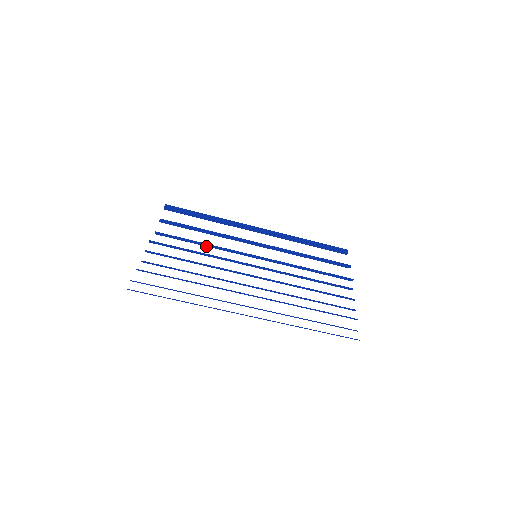
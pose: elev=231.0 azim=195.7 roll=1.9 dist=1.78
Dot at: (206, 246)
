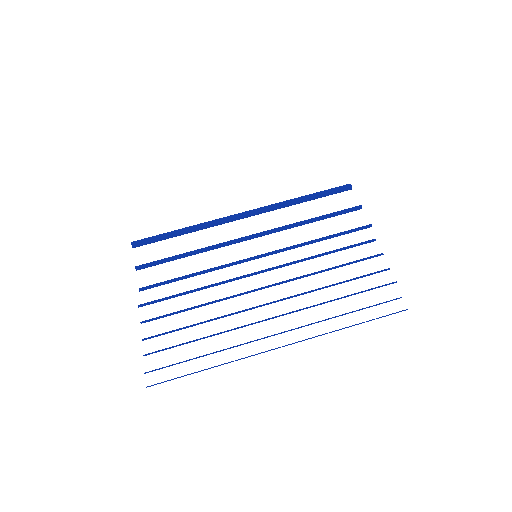
Dot at: occluded
